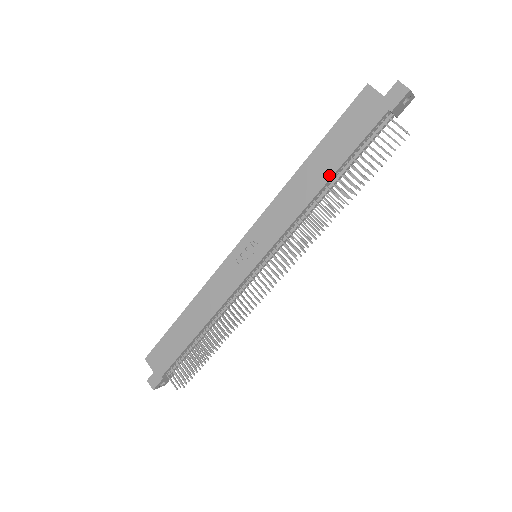
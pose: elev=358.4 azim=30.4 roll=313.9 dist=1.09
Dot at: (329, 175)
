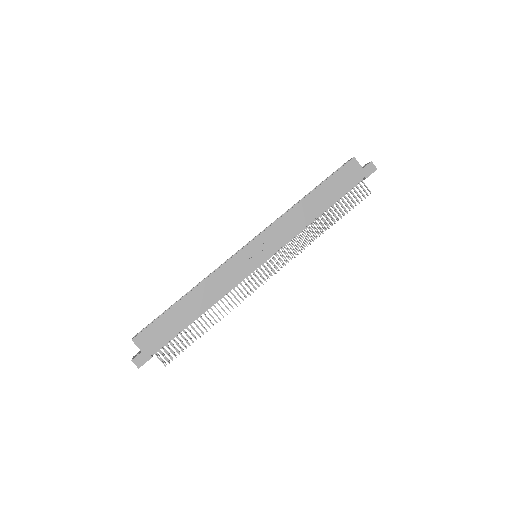
Dot at: (324, 208)
